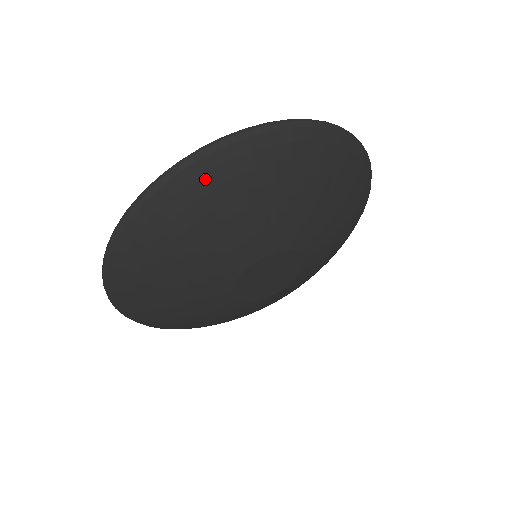
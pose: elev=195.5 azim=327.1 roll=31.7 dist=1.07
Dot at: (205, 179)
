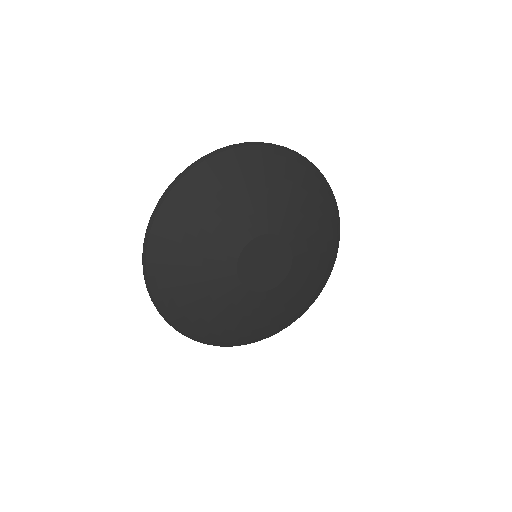
Dot at: (269, 157)
